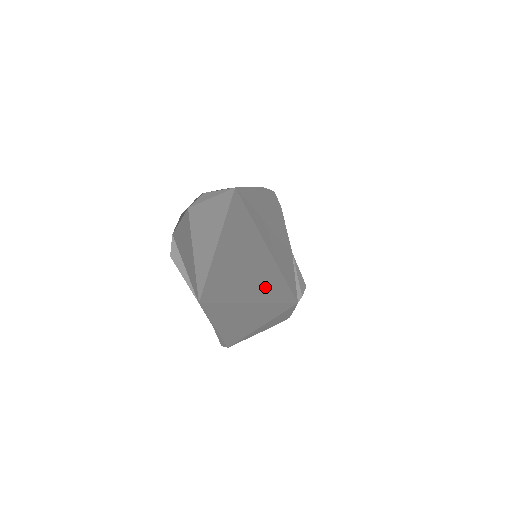
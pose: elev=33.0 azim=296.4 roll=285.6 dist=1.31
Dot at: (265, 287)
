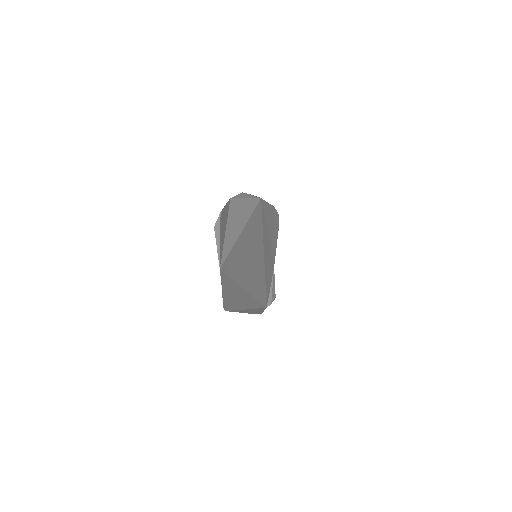
Dot at: (254, 282)
